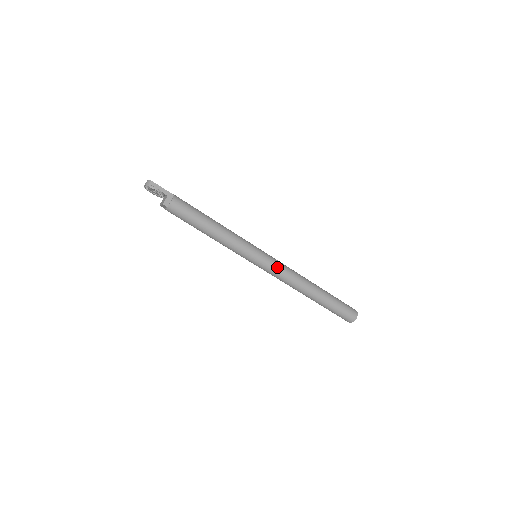
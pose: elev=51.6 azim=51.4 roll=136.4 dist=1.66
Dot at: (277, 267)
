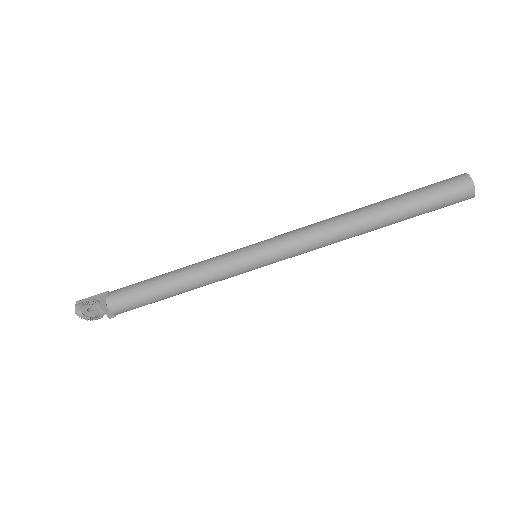
Dot at: (286, 236)
